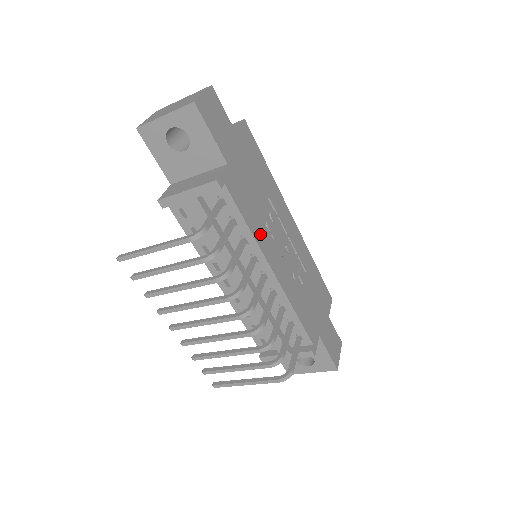
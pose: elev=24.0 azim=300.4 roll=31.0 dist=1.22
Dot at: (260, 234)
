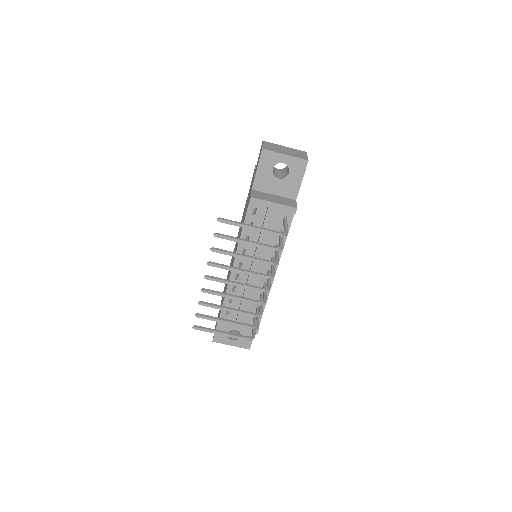
Dot at: occluded
